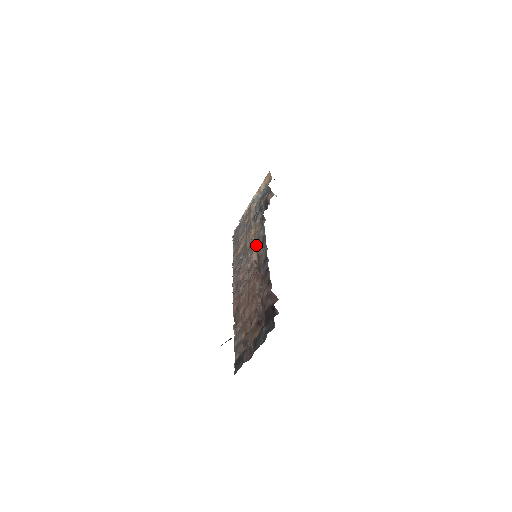
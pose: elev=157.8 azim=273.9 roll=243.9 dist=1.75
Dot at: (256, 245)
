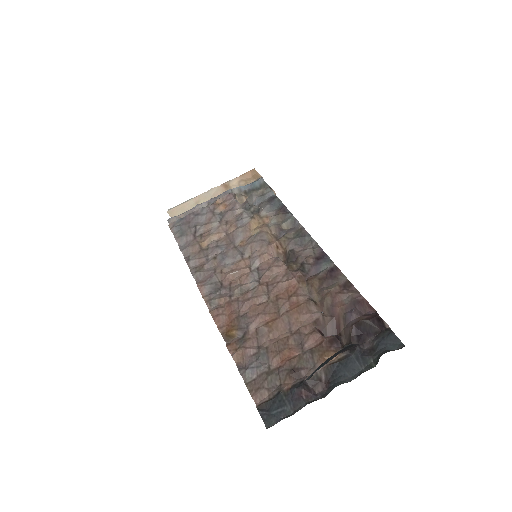
Dot at: (275, 239)
